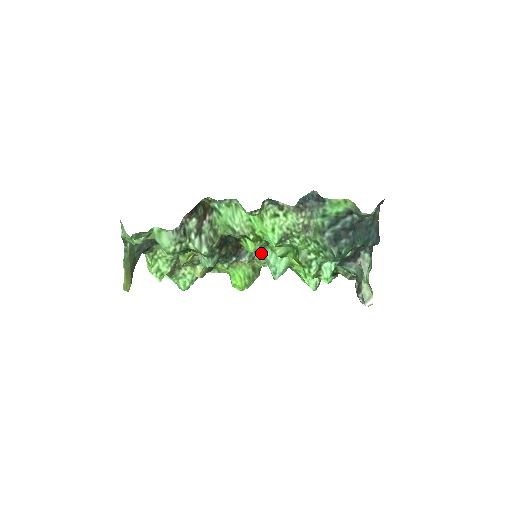
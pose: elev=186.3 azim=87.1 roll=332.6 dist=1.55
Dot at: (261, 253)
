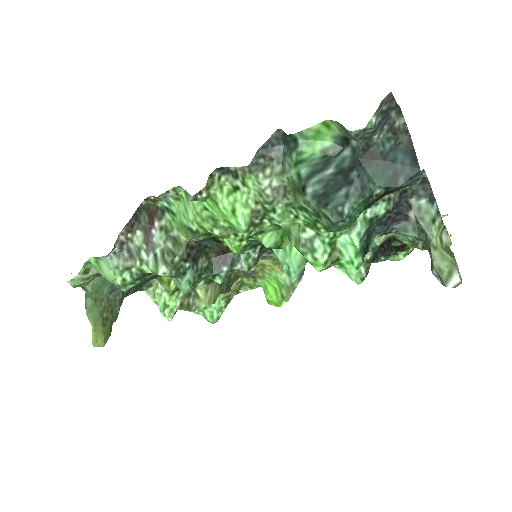
Dot at: (271, 249)
